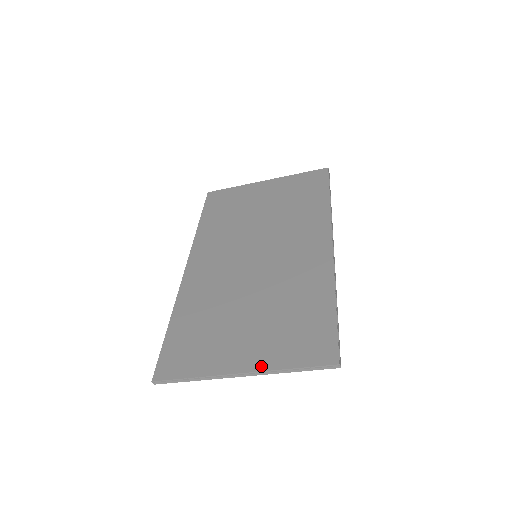
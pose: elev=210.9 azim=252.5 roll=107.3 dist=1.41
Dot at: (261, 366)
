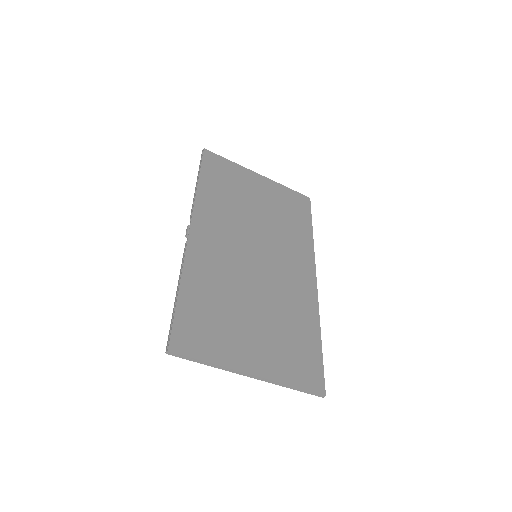
Dot at: (270, 375)
